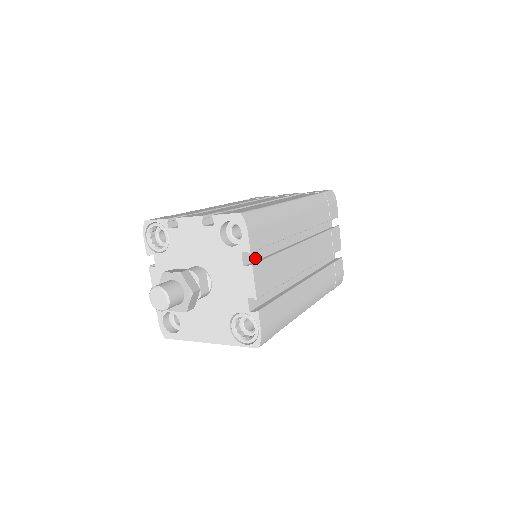
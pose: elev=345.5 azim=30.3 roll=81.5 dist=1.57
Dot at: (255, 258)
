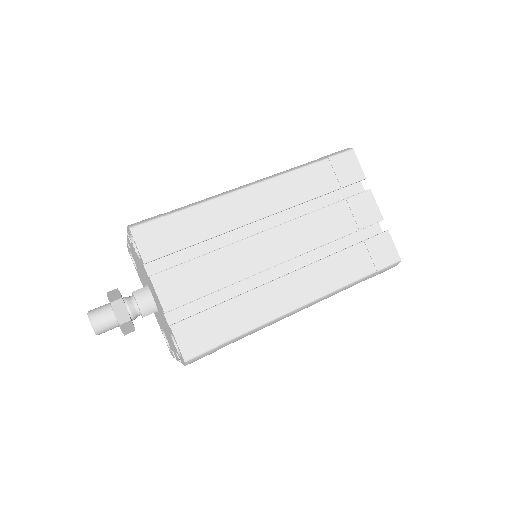
Dot at: occluded
